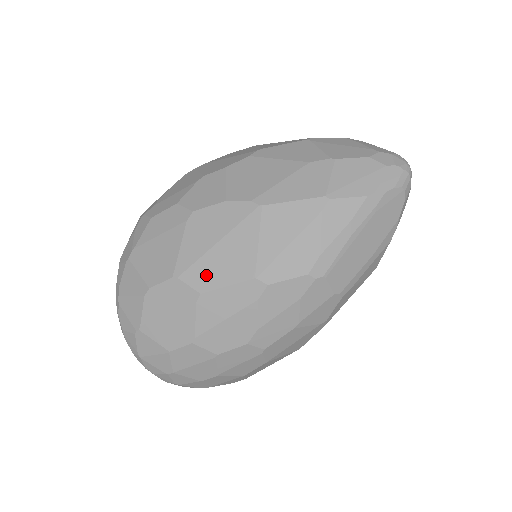
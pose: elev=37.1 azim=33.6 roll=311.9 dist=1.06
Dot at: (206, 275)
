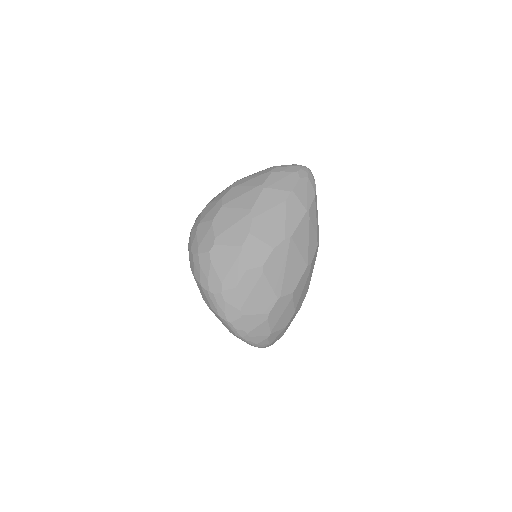
Dot at: (290, 284)
